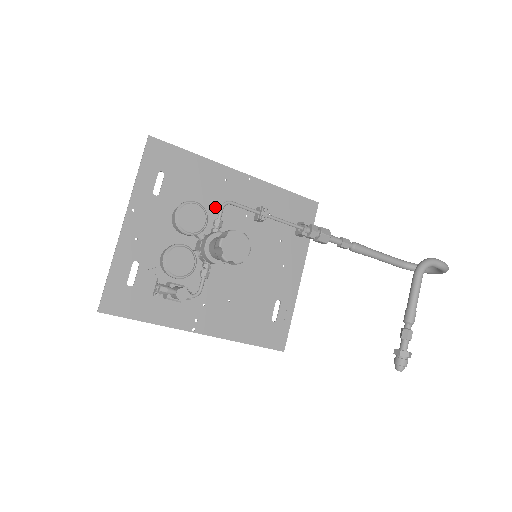
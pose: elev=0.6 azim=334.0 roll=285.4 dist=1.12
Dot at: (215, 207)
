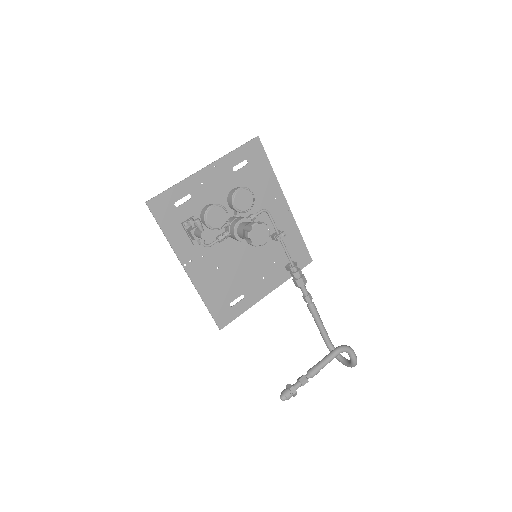
Dot at: (257, 208)
